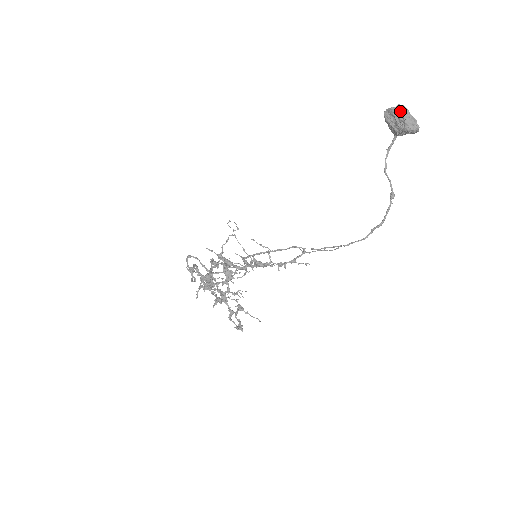
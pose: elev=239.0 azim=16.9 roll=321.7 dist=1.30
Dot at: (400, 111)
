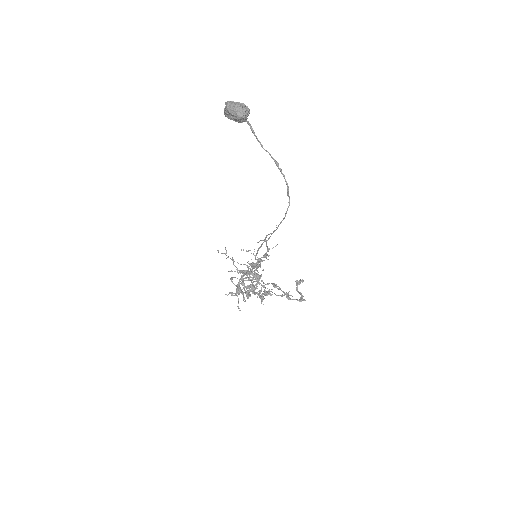
Dot at: (226, 110)
